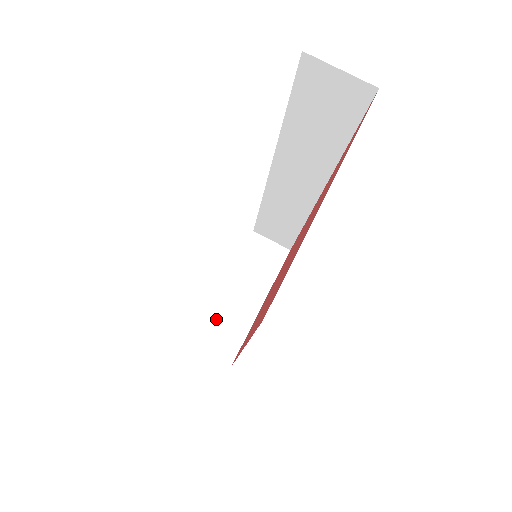
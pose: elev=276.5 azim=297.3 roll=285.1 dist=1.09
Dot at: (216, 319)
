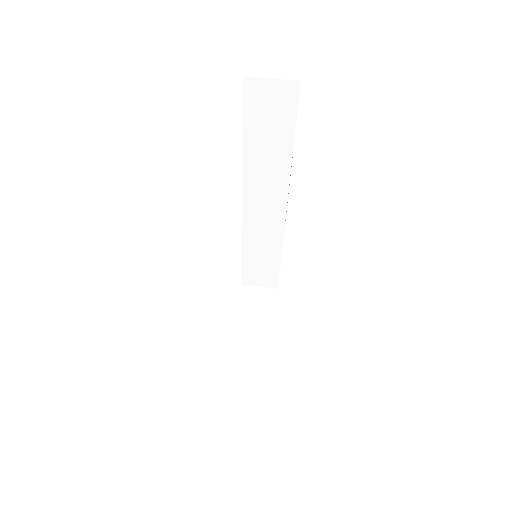
Dot at: (236, 361)
